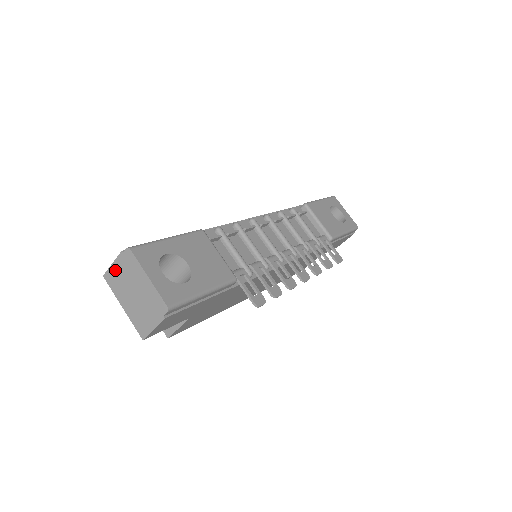
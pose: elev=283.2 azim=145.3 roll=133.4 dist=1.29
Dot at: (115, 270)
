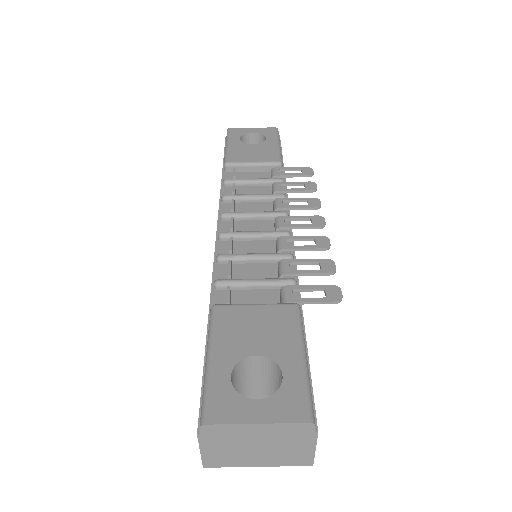
Dot at: (210, 453)
